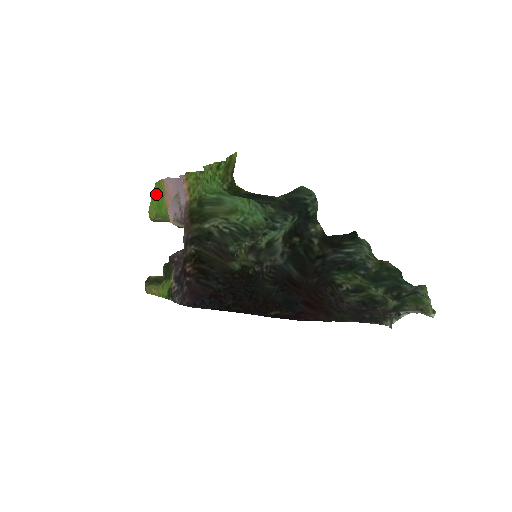
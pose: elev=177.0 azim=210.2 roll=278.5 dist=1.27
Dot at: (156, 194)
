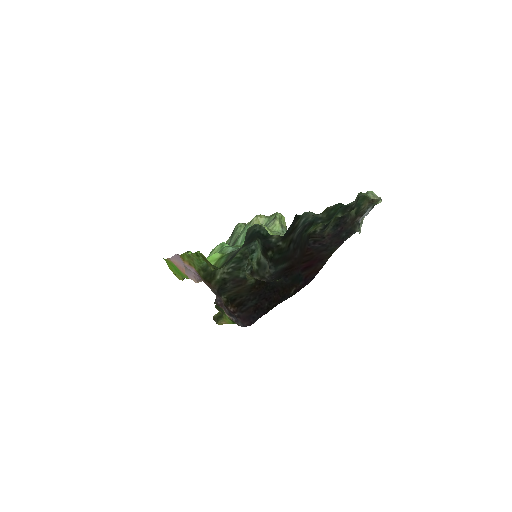
Dot at: (171, 267)
